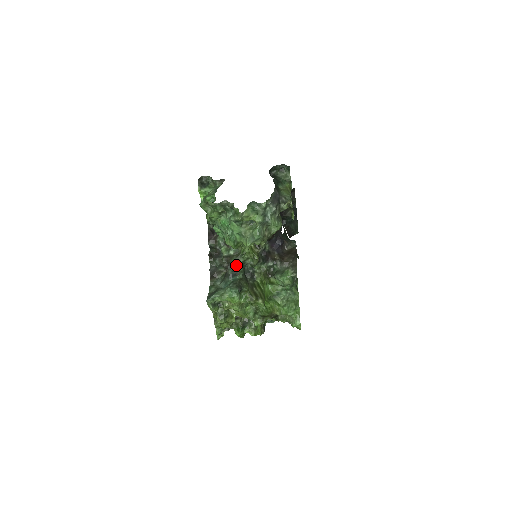
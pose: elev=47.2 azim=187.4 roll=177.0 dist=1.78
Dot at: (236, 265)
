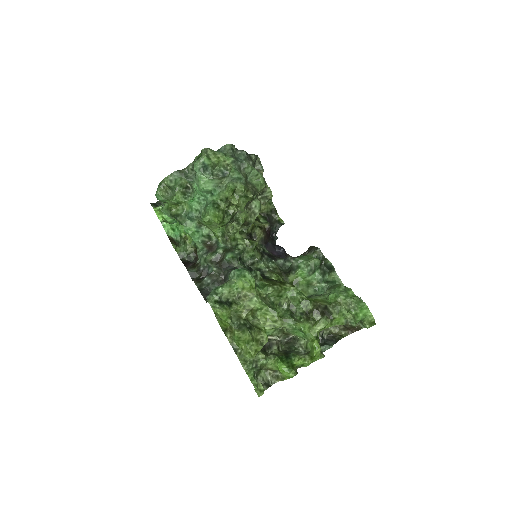
Dot at: (232, 258)
